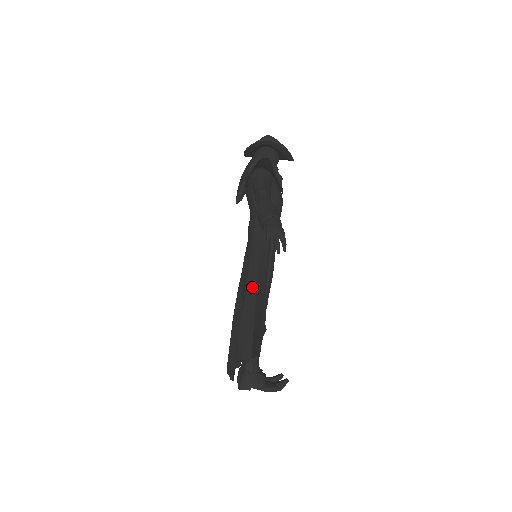
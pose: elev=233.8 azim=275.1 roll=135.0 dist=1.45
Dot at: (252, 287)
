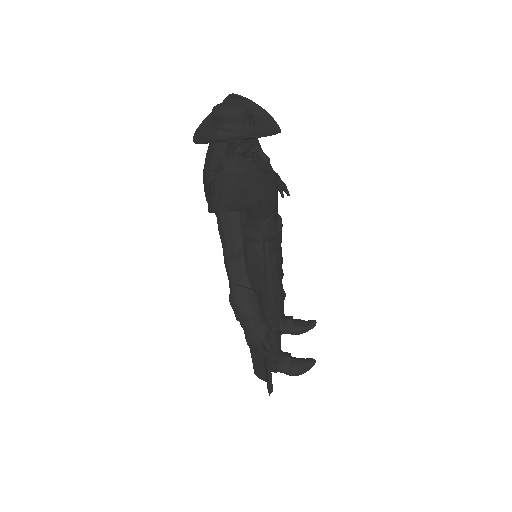
Dot at: occluded
